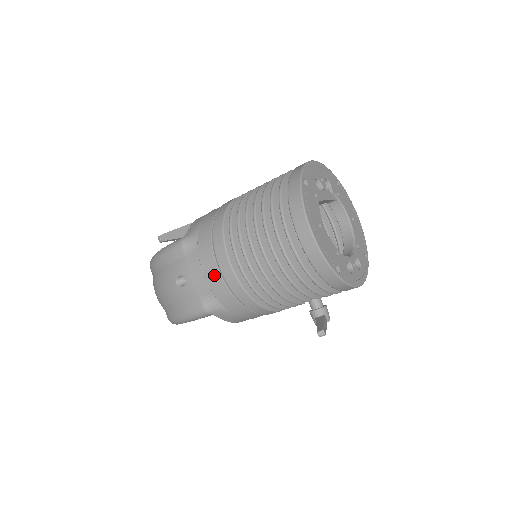
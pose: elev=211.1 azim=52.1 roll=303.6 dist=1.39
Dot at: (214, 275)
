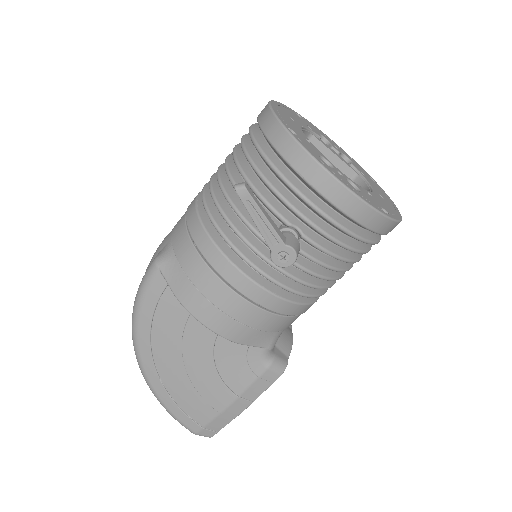
Dot at: (182, 218)
